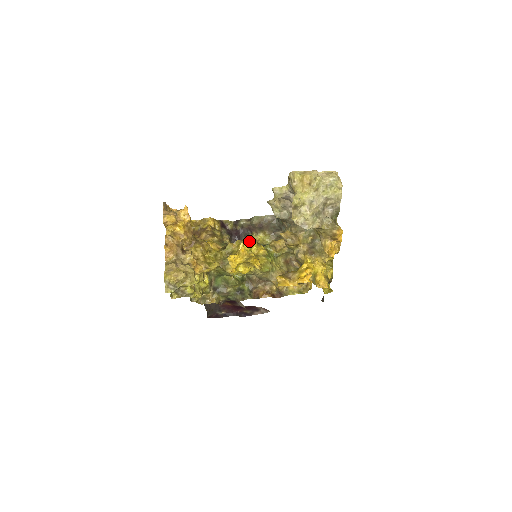
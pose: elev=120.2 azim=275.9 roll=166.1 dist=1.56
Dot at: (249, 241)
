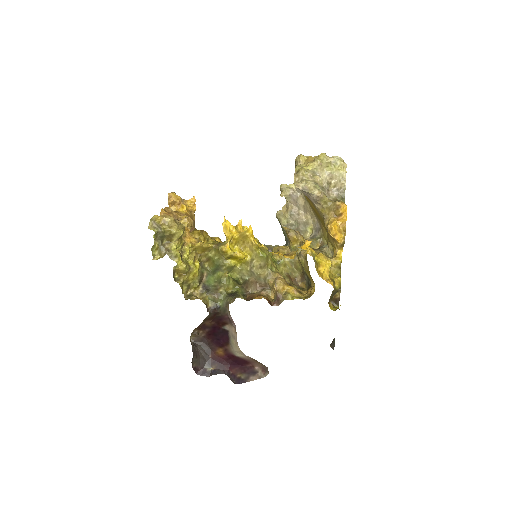
Dot at: occluded
